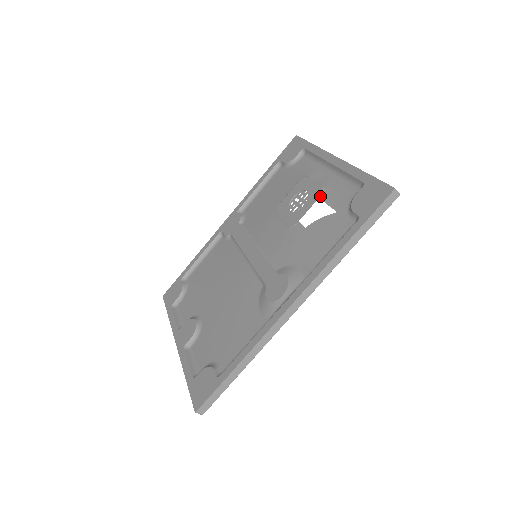
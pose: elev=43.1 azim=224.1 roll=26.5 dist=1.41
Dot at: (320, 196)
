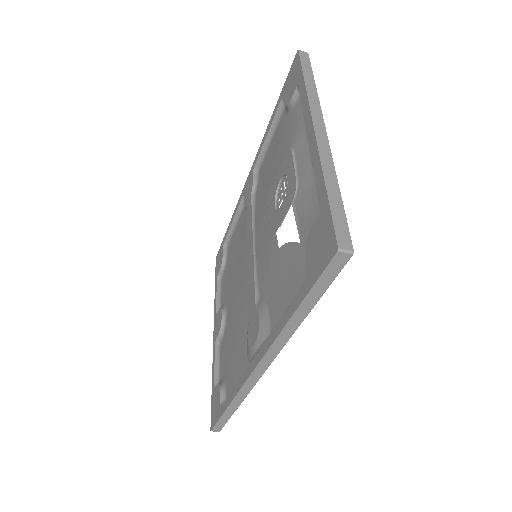
Dot at: (292, 200)
